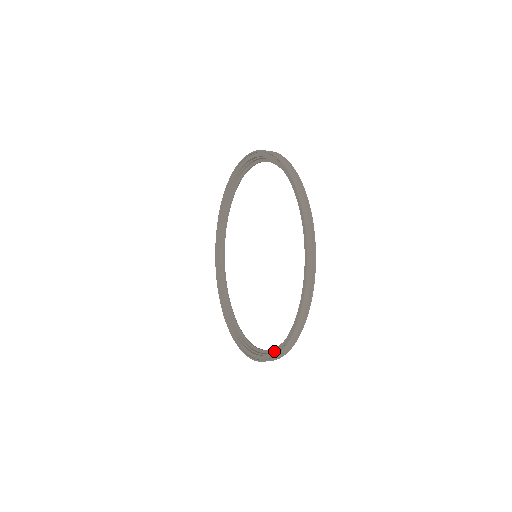
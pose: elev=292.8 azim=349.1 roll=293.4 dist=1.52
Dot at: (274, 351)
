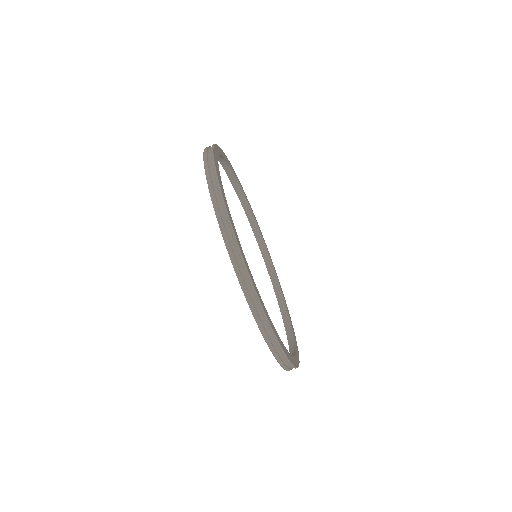
Dot at: occluded
